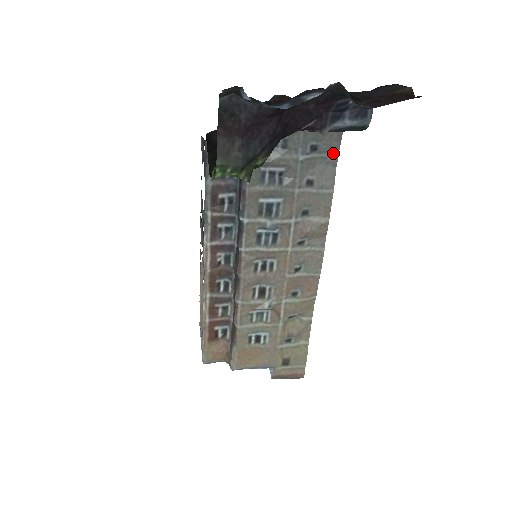
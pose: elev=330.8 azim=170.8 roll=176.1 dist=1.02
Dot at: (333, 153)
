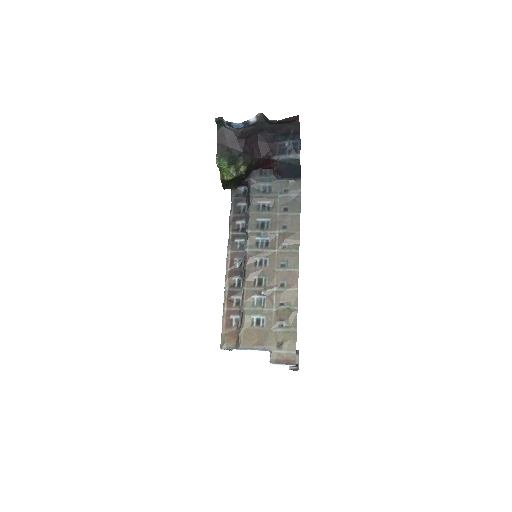
Dot at: (298, 194)
